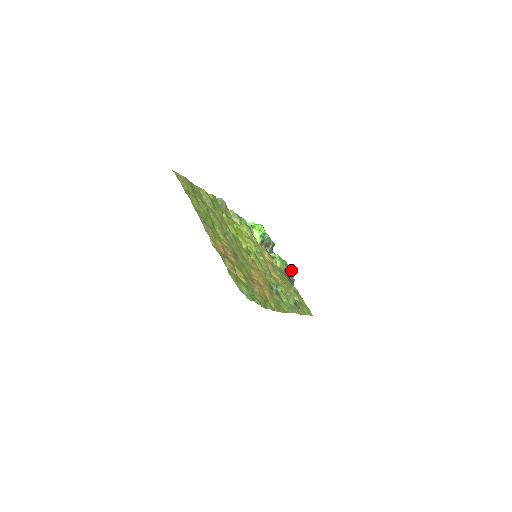
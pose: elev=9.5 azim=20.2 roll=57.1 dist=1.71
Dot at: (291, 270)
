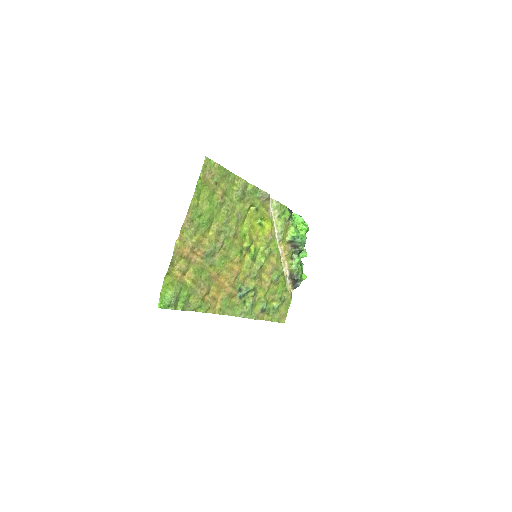
Dot at: (303, 277)
